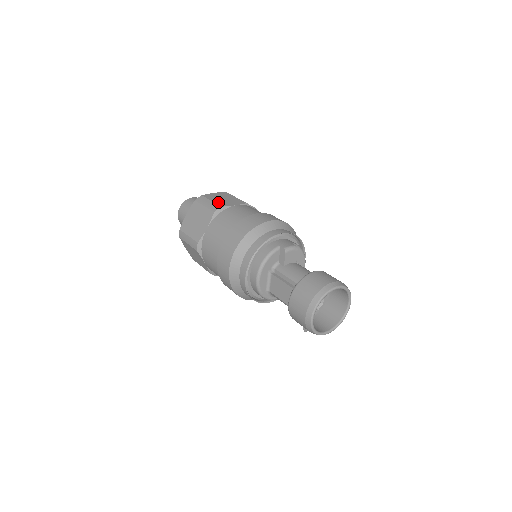
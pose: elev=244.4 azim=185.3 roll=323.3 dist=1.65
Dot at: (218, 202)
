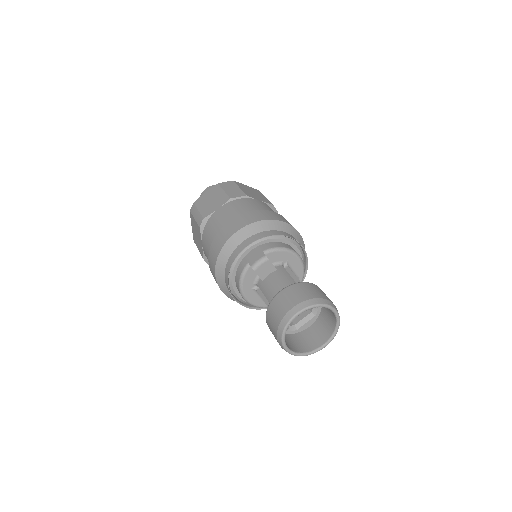
Dot at: (203, 211)
